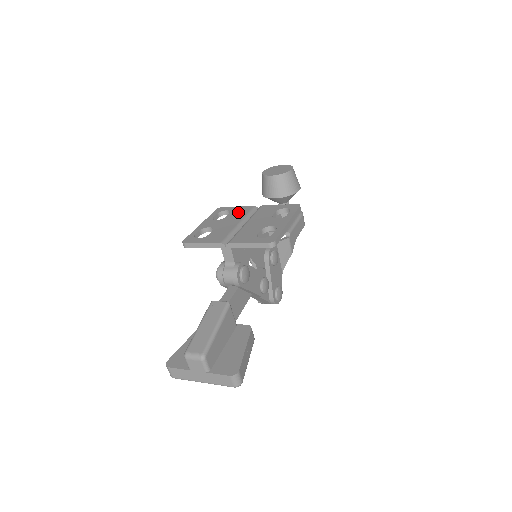
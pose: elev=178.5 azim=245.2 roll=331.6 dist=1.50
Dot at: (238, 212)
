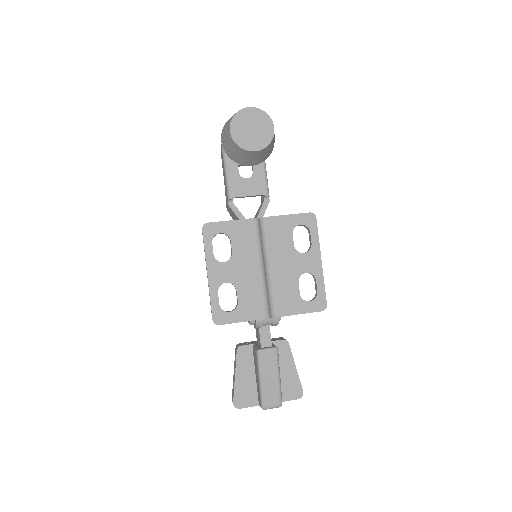
Dot at: (242, 239)
